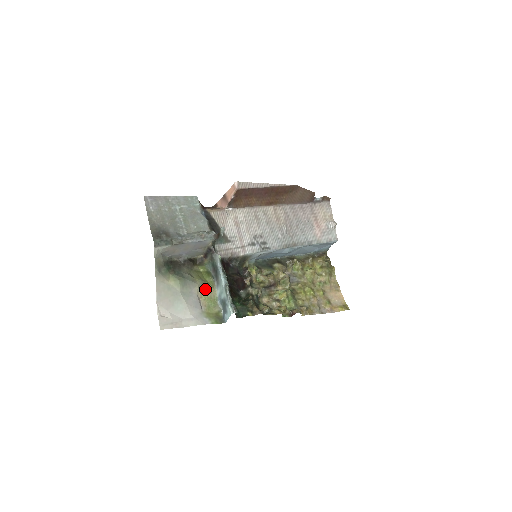
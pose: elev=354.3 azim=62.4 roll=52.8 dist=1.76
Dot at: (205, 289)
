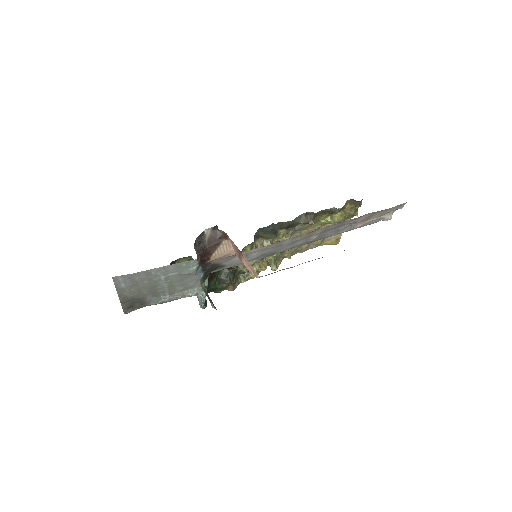
Dot at: occluded
